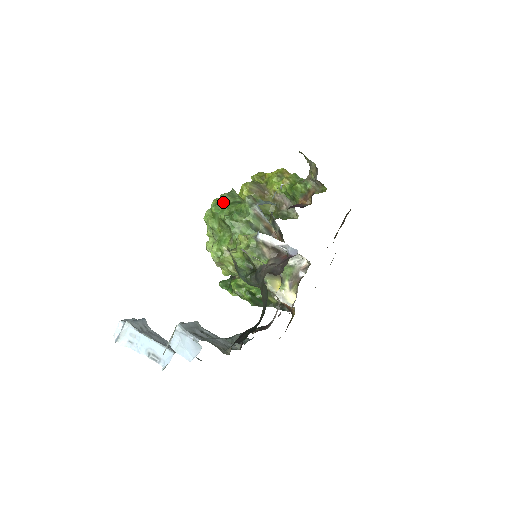
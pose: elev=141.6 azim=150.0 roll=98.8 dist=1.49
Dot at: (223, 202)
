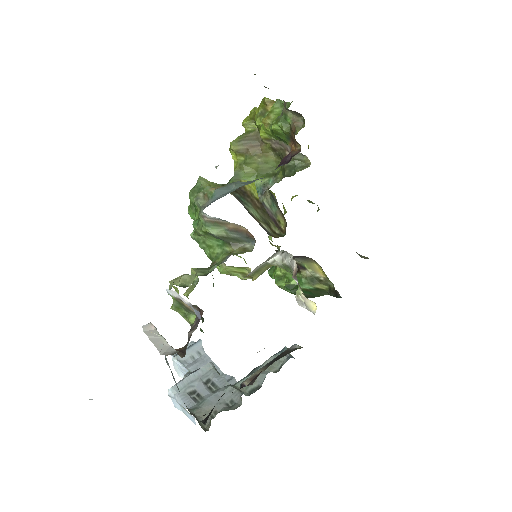
Dot at: (192, 203)
